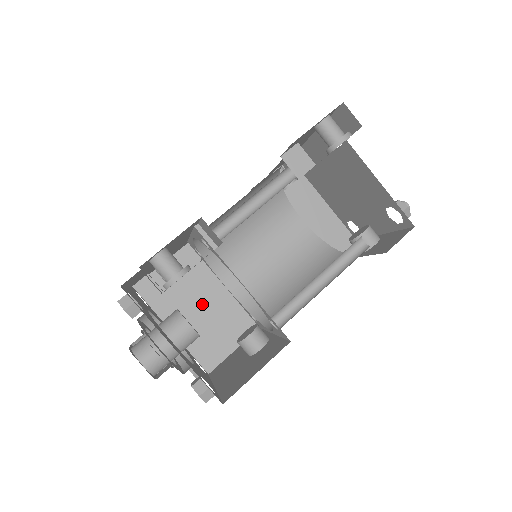
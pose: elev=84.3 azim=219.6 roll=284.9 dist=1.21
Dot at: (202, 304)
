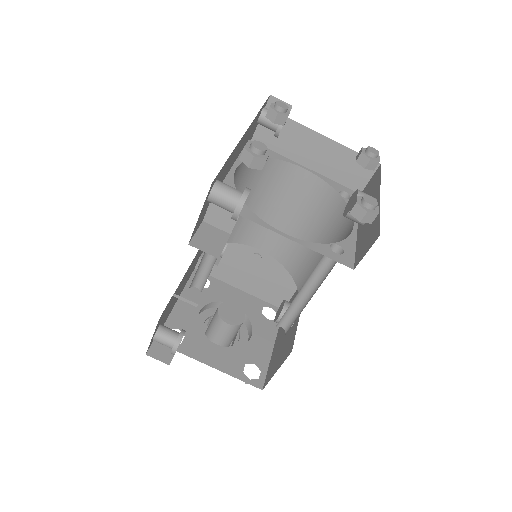
Dot at: (252, 266)
